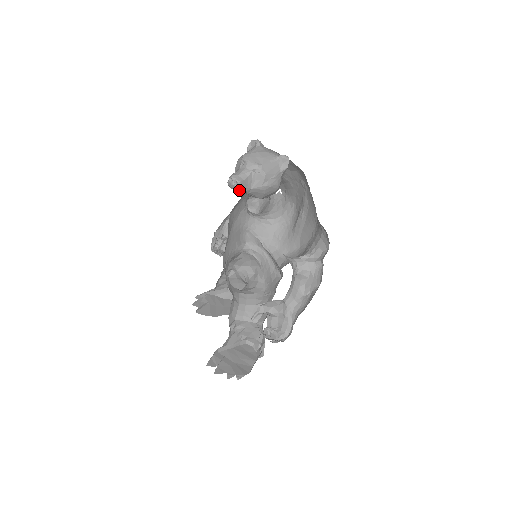
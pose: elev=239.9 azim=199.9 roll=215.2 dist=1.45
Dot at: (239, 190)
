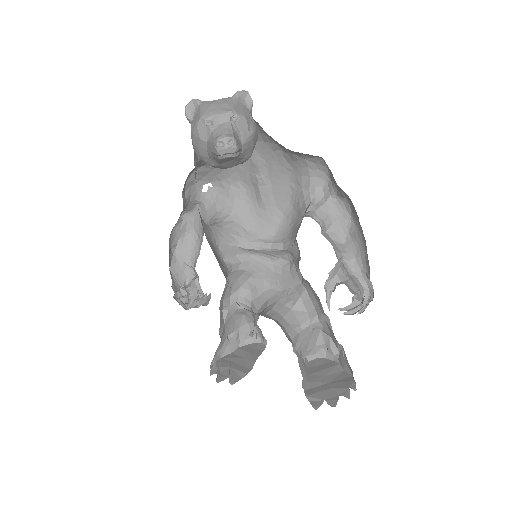
Dot at: (238, 150)
